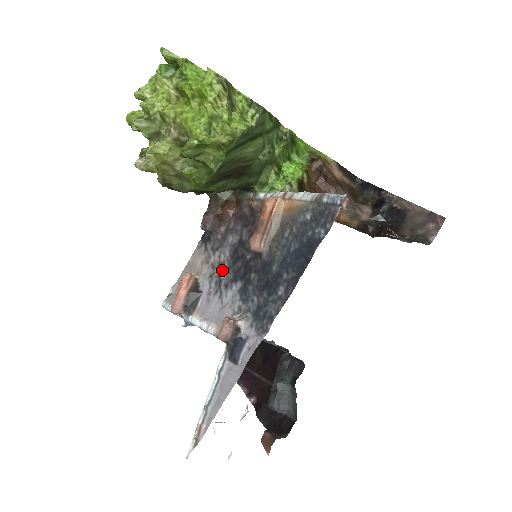
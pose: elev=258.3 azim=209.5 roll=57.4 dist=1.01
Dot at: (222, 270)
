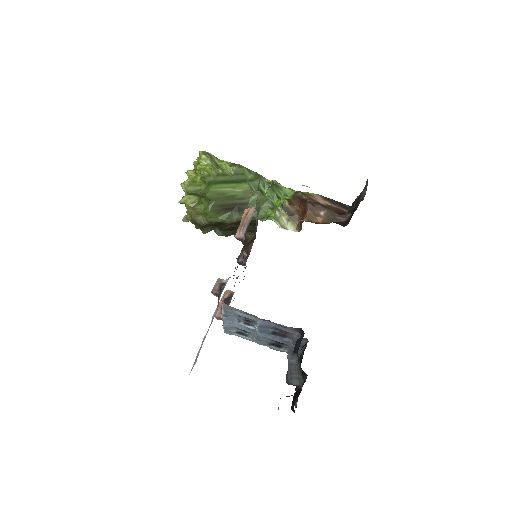
Dot at: occluded
